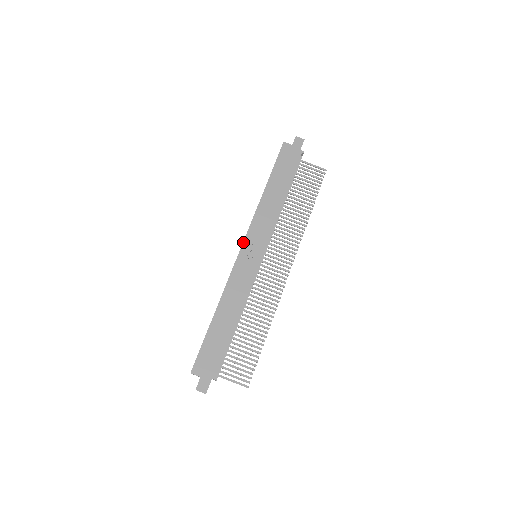
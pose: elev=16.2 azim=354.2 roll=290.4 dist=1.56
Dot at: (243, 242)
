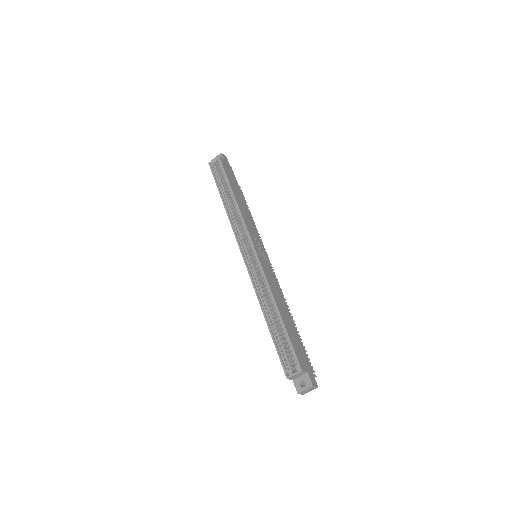
Dot at: (252, 241)
